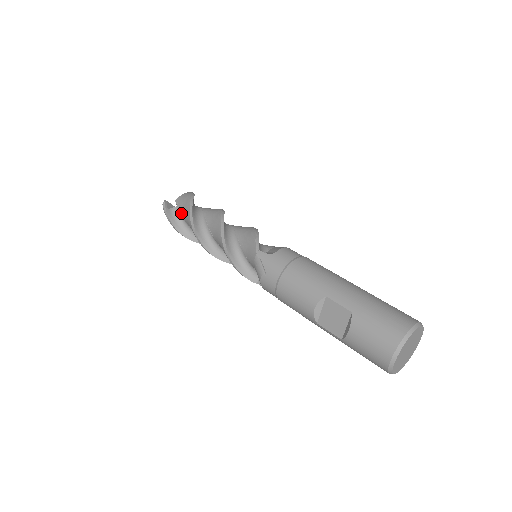
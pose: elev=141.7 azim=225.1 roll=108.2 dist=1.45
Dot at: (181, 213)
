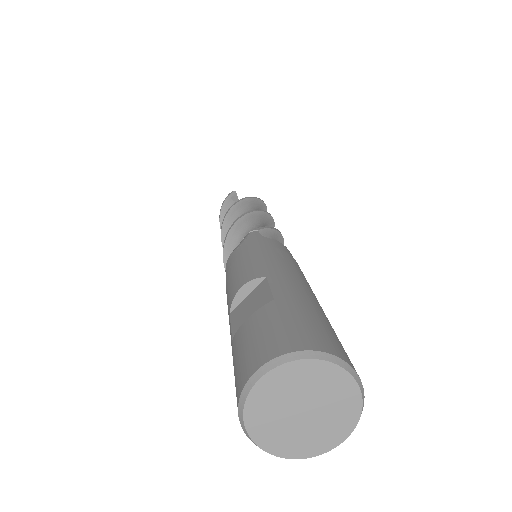
Dot at: occluded
